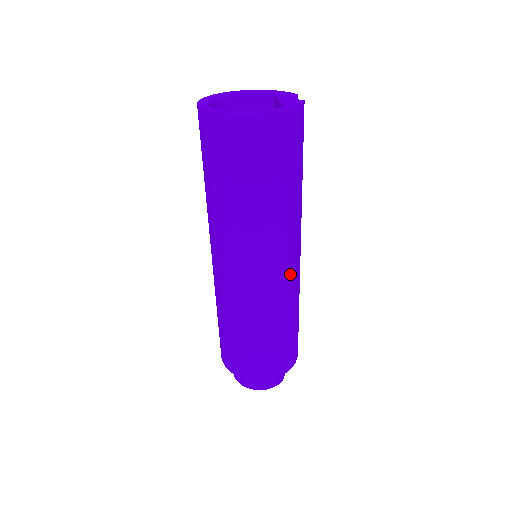
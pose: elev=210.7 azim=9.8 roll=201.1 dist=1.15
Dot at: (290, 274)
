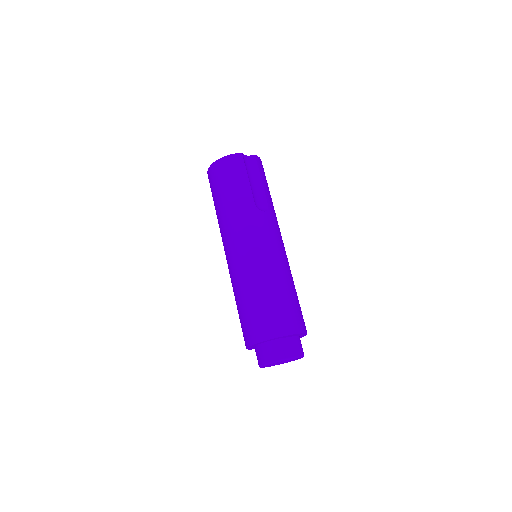
Dot at: (247, 251)
